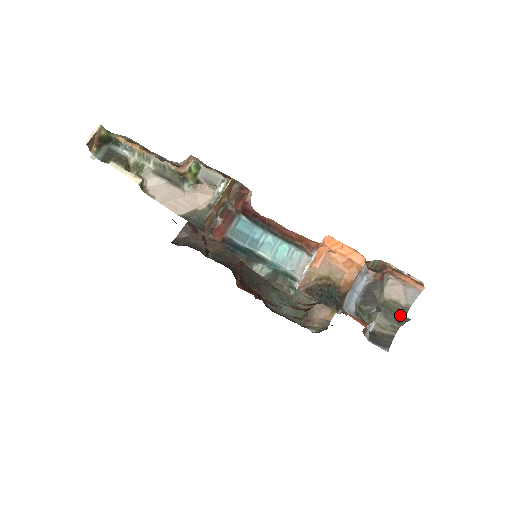
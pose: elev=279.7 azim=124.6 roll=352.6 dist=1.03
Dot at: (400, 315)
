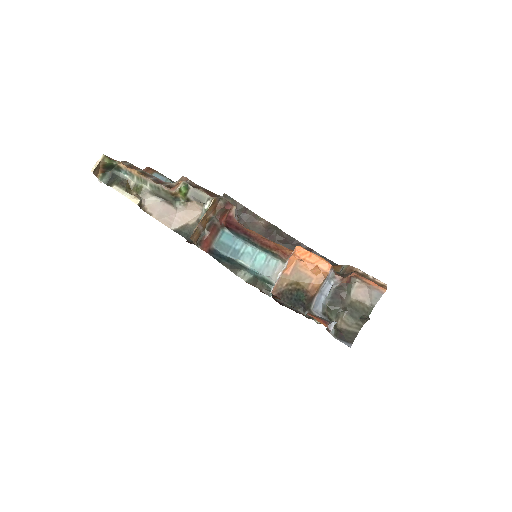
Dot at: (364, 314)
